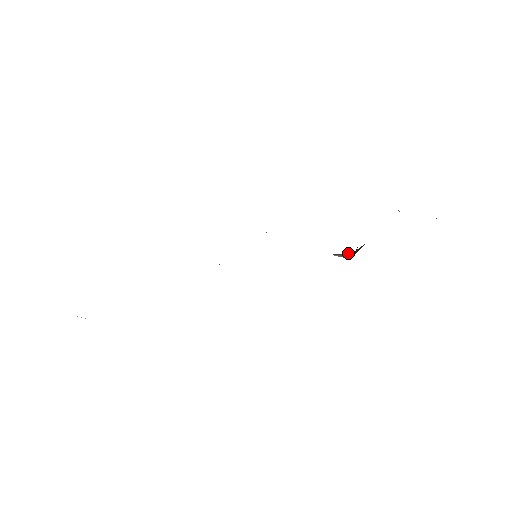
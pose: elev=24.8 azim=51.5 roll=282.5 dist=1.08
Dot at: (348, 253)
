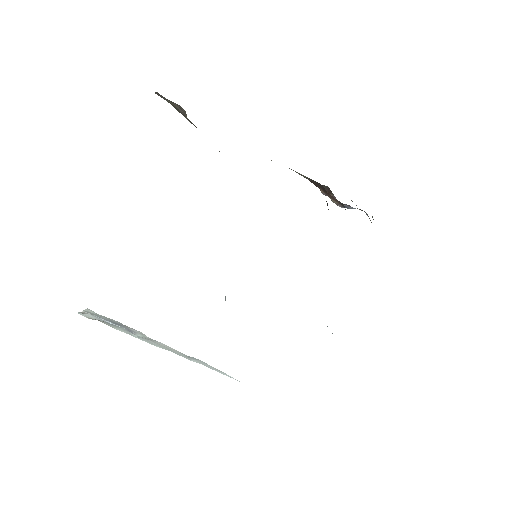
Dot at: occluded
